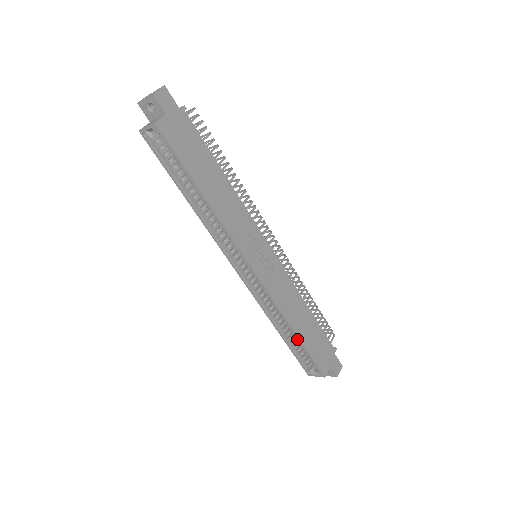
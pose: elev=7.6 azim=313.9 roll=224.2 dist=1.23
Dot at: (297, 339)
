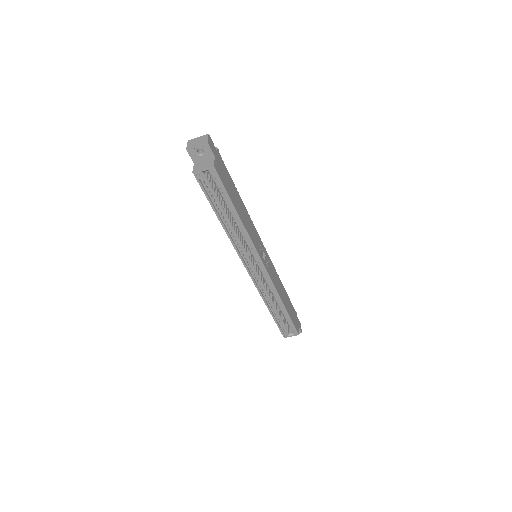
Dot at: (283, 312)
